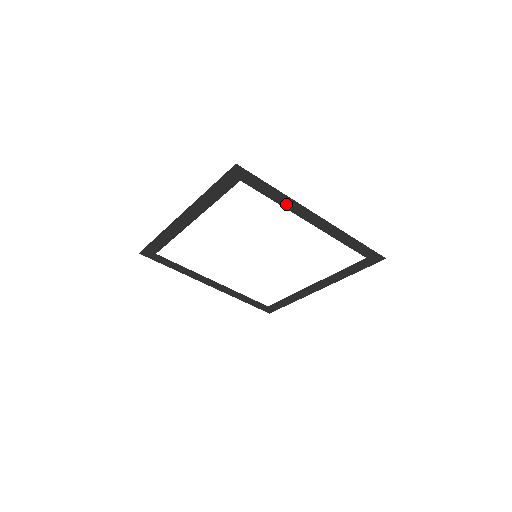
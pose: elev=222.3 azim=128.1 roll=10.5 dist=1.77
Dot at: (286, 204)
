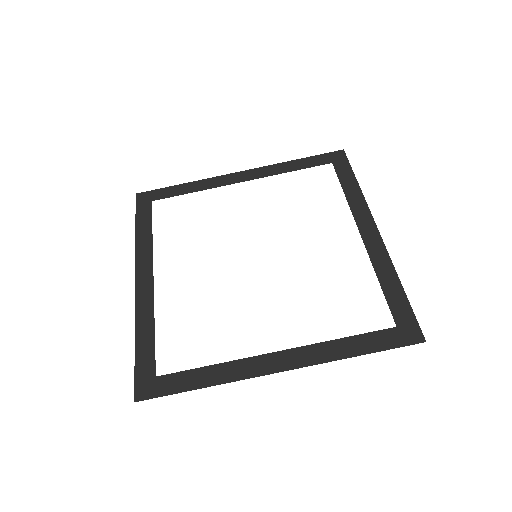
Dot at: (205, 187)
